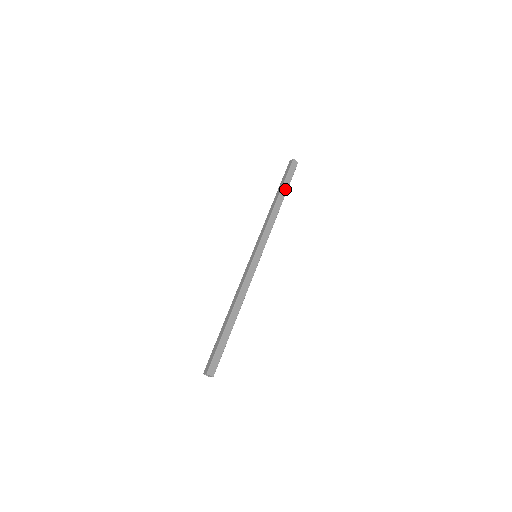
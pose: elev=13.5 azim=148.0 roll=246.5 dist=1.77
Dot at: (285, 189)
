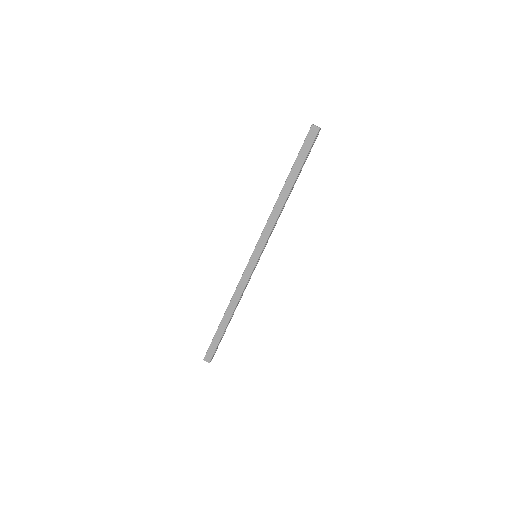
Dot at: (295, 172)
